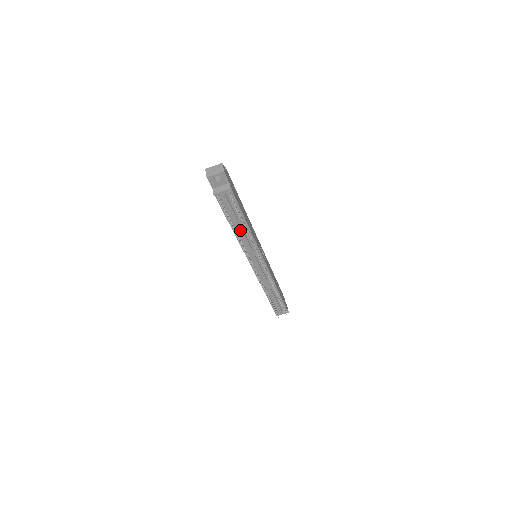
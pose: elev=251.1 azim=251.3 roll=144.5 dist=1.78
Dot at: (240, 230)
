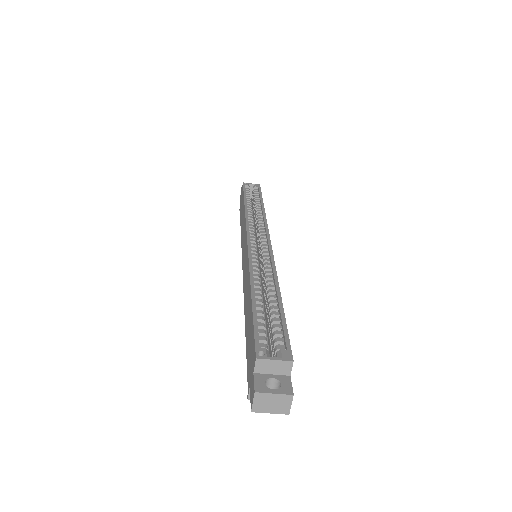
Dot at: occluded
